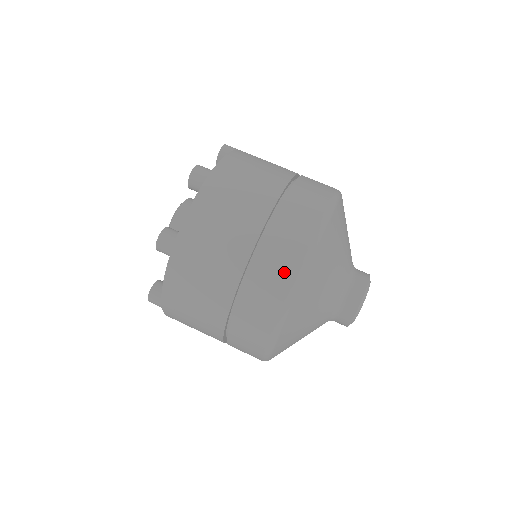
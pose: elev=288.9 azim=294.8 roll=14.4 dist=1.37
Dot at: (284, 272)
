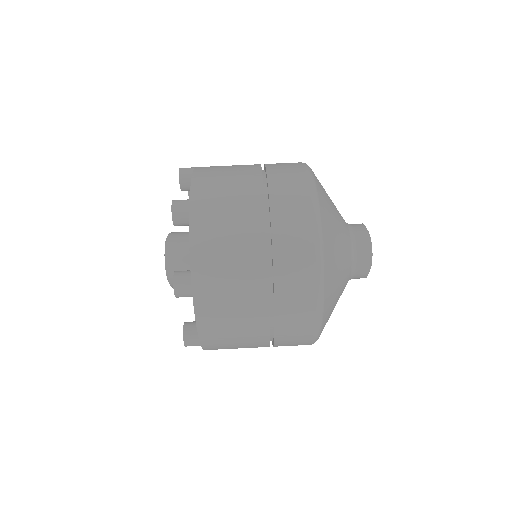
Dot at: (304, 260)
